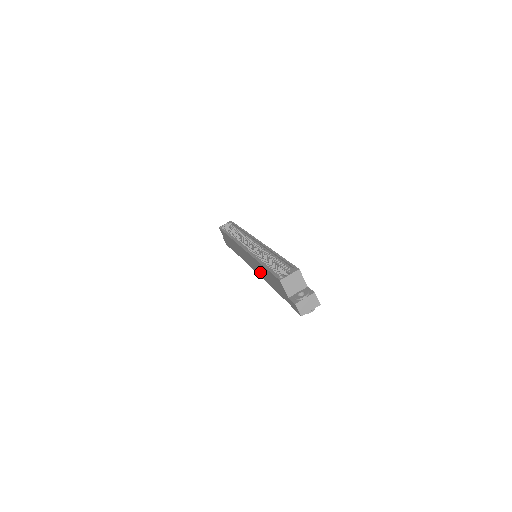
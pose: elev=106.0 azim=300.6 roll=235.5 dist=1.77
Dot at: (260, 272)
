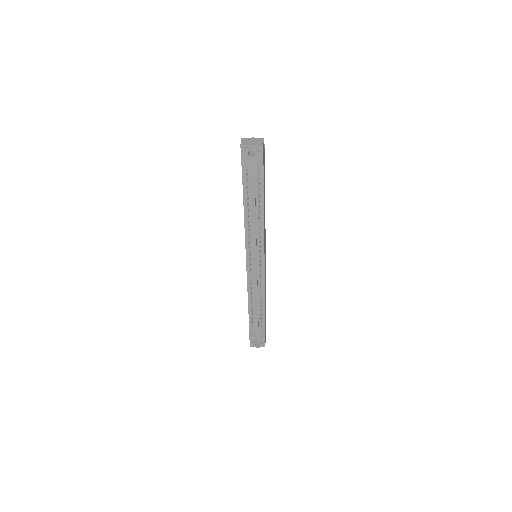
Dot at: occluded
